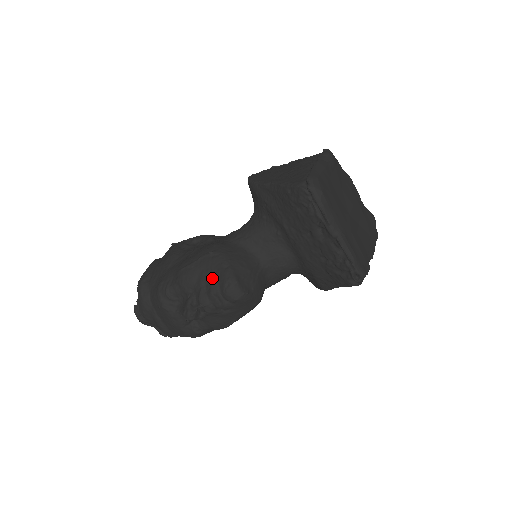
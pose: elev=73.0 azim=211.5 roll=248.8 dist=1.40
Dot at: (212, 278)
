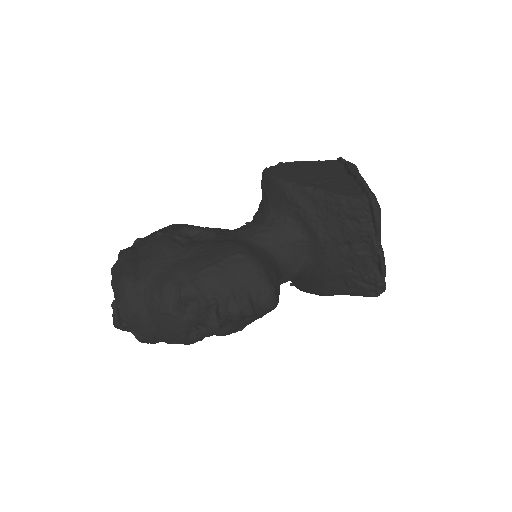
Dot at: (244, 283)
